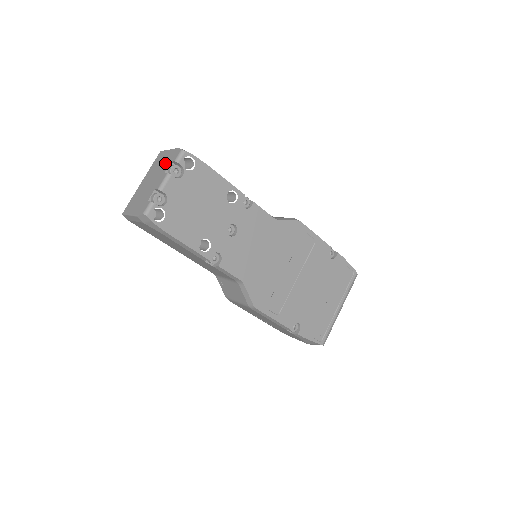
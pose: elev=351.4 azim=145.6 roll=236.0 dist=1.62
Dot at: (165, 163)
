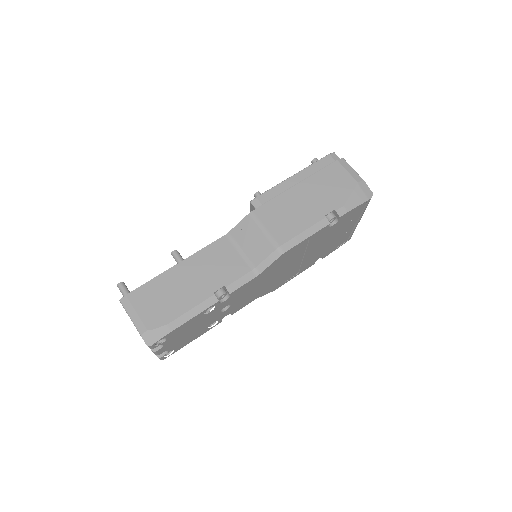
Dot at: occluded
